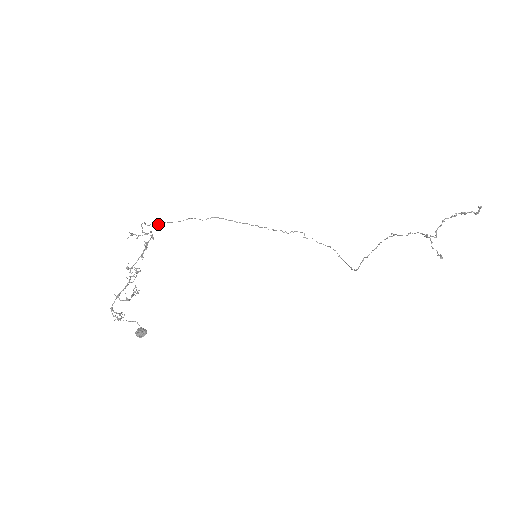
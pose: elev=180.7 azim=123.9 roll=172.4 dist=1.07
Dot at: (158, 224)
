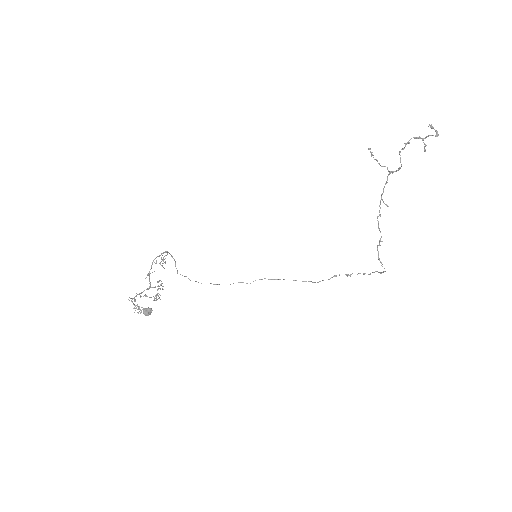
Dot at: occluded
